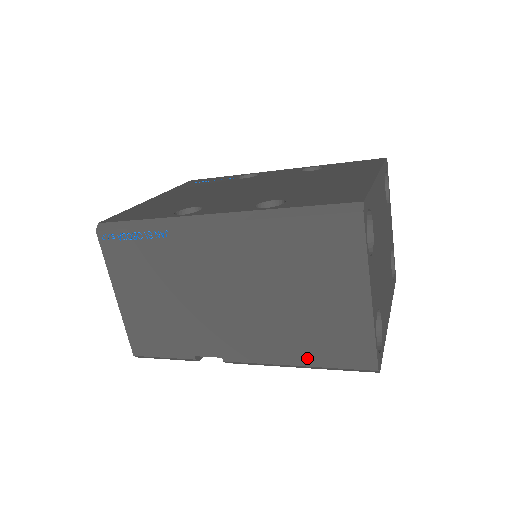
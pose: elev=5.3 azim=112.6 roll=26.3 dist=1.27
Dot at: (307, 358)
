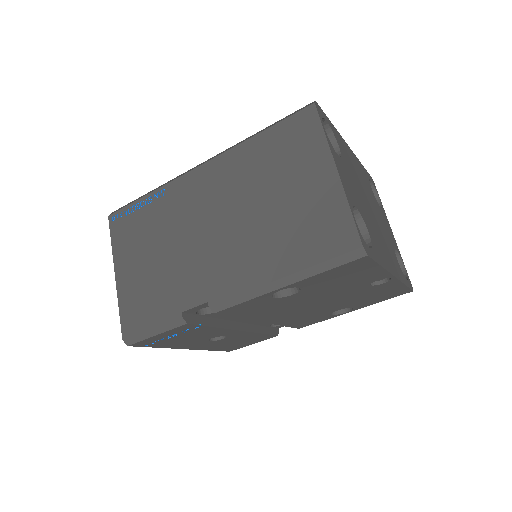
Dot at: (290, 264)
